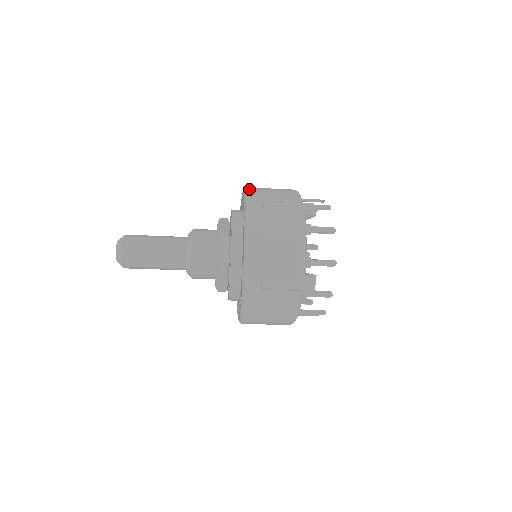
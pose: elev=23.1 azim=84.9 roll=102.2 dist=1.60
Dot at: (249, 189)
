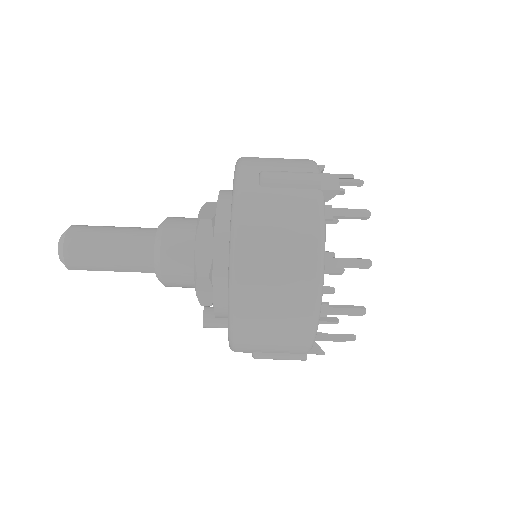
Dot at: occluded
